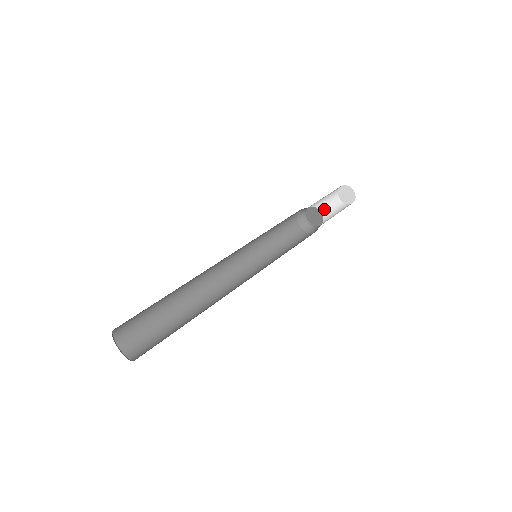
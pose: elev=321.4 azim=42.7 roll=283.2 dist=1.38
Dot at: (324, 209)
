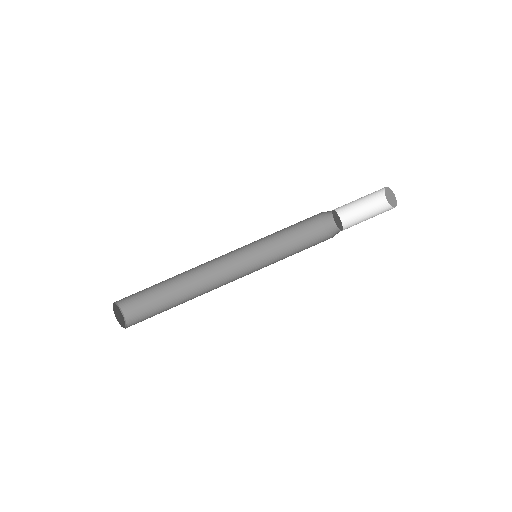
Dot at: (358, 202)
